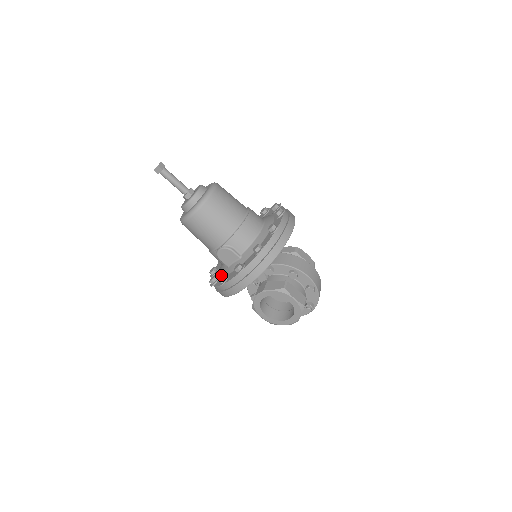
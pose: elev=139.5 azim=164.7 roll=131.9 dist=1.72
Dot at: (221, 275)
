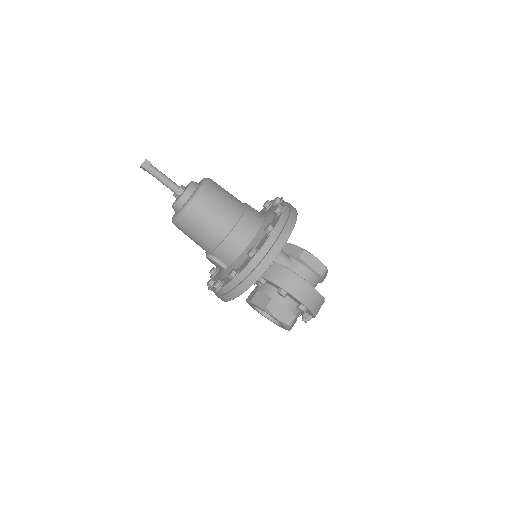
Dot at: occluded
